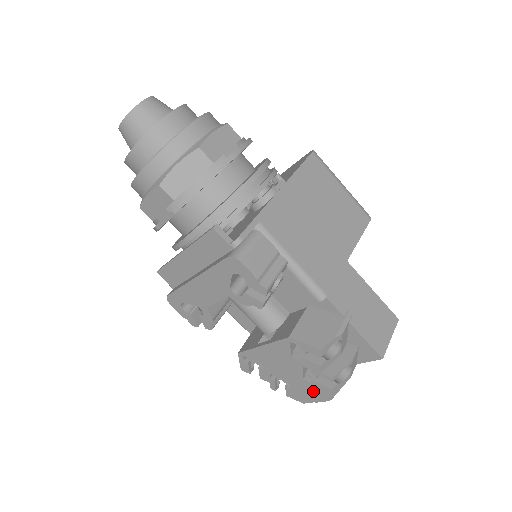
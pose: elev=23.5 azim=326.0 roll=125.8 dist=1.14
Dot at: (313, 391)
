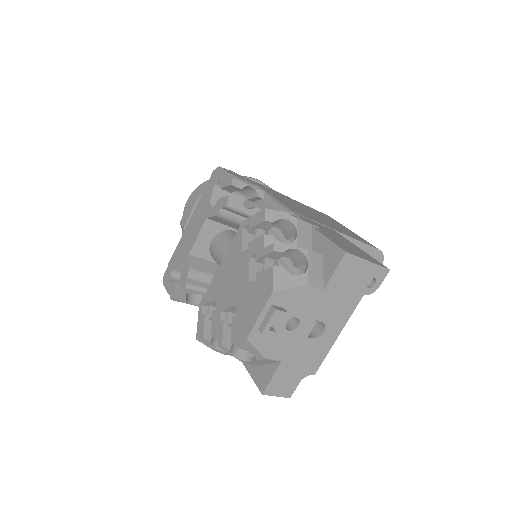
Dot at: (257, 295)
